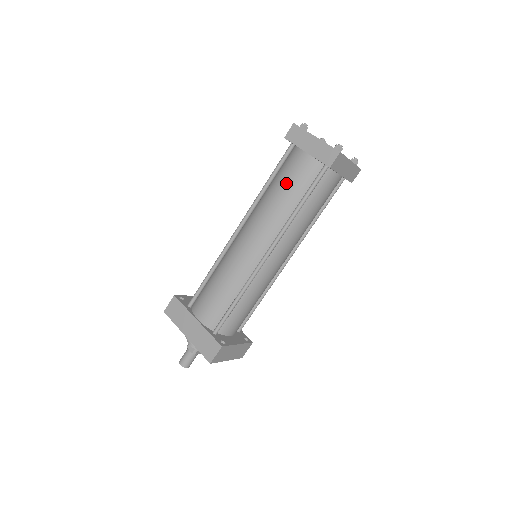
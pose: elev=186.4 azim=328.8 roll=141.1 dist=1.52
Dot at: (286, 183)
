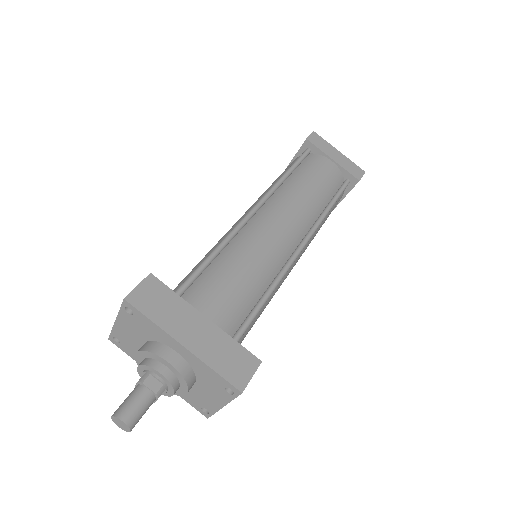
Dot at: (316, 179)
